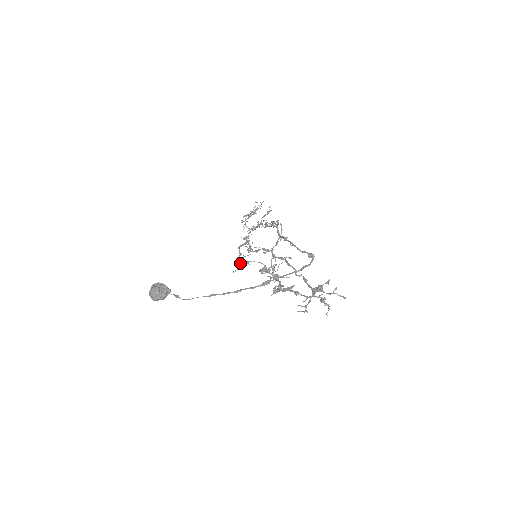
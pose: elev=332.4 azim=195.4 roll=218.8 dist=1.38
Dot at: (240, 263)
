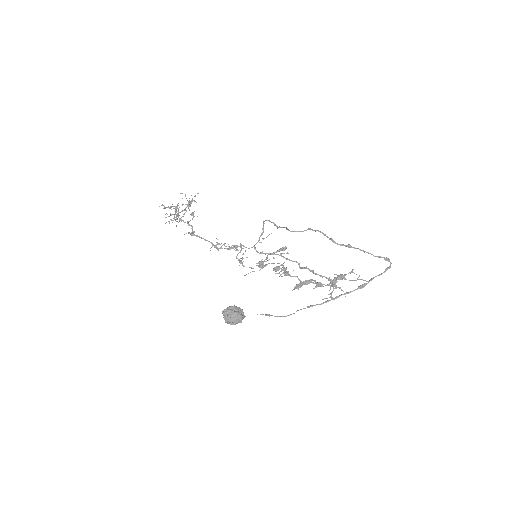
Dot at: (262, 267)
